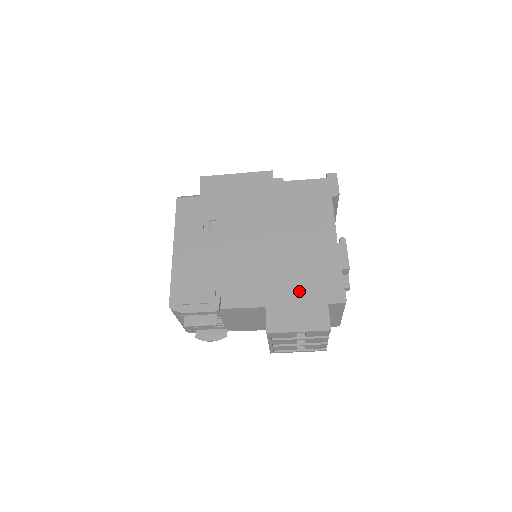
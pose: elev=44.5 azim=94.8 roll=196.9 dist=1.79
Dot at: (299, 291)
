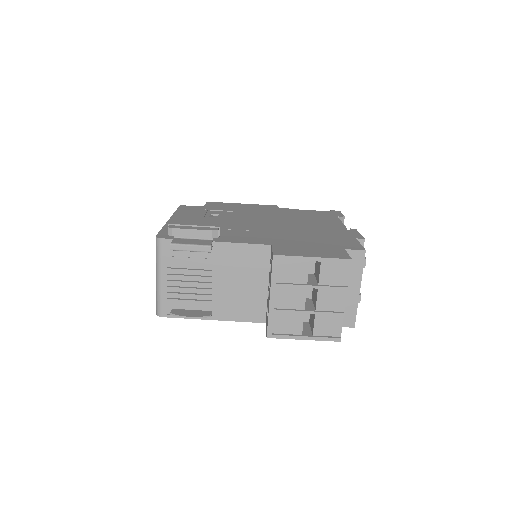
Dot at: (310, 242)
